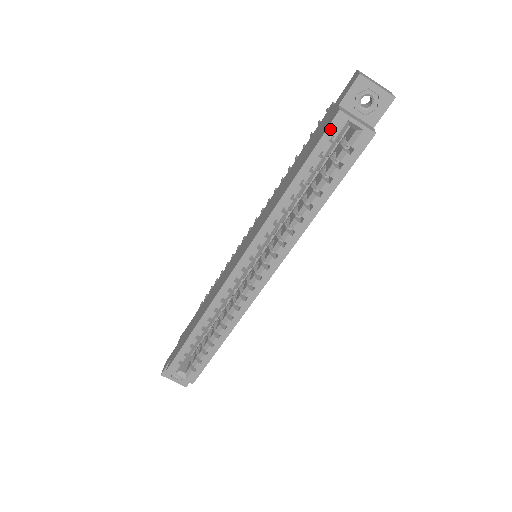
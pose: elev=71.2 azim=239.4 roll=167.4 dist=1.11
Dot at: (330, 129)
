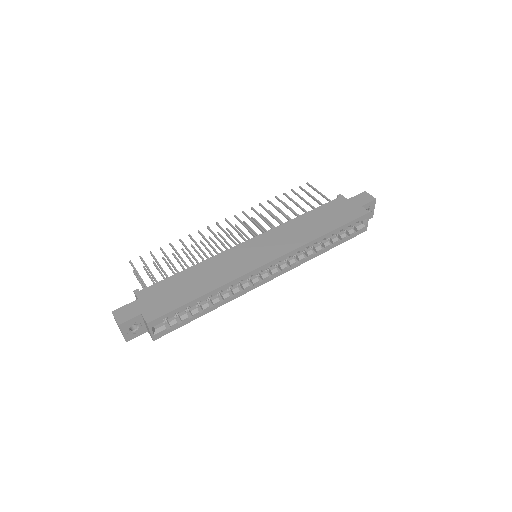
Dot at: (361, 218)
